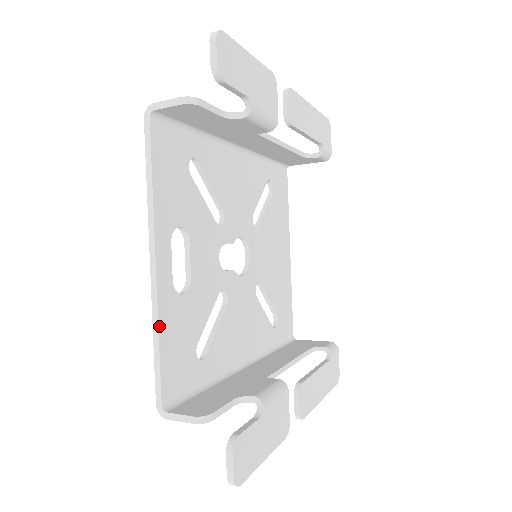
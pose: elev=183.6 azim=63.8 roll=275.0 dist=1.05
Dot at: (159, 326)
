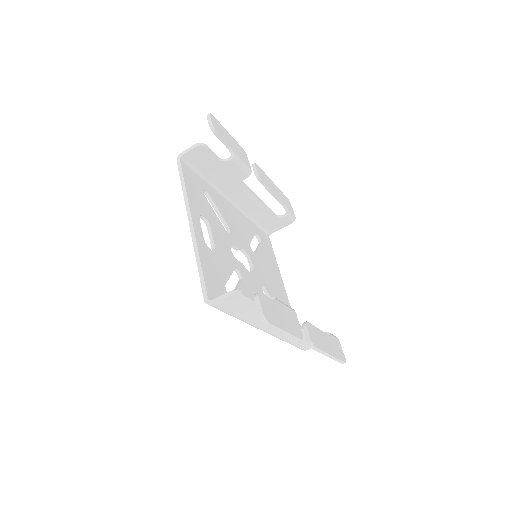
Dot at: (199, 254)
